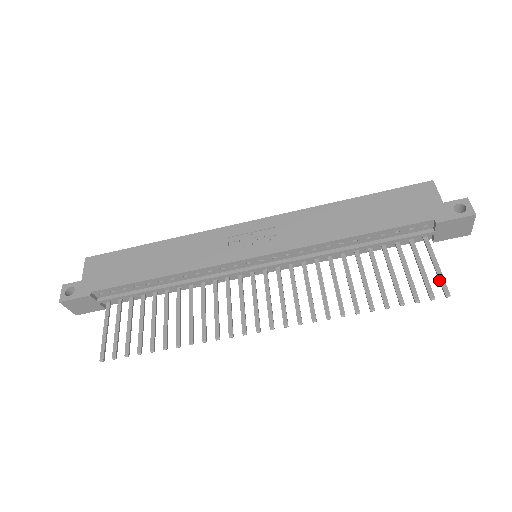
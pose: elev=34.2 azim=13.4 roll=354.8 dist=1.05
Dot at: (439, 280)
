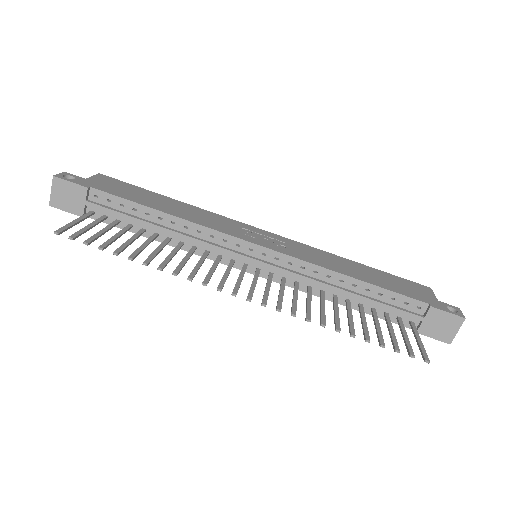
Dot at: (420, 349)
